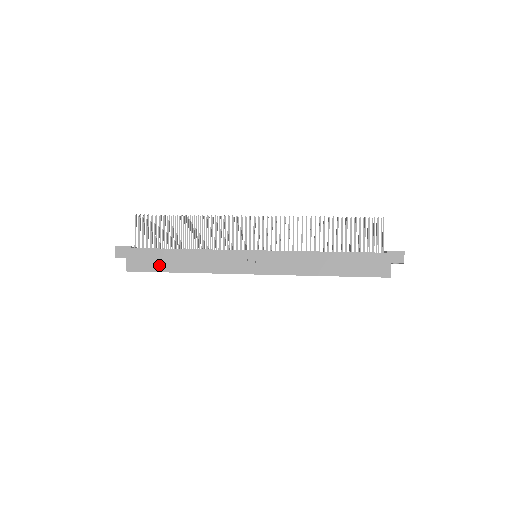
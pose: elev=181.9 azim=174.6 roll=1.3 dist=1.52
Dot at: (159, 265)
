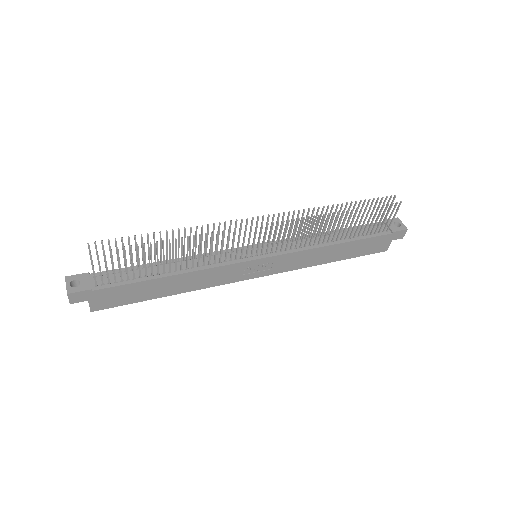
Dot at: (137, 297)
